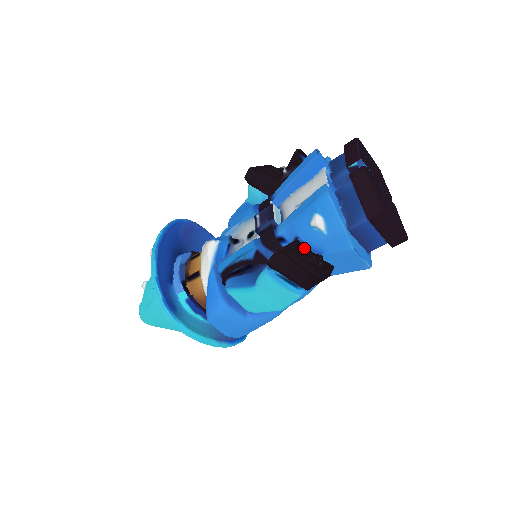
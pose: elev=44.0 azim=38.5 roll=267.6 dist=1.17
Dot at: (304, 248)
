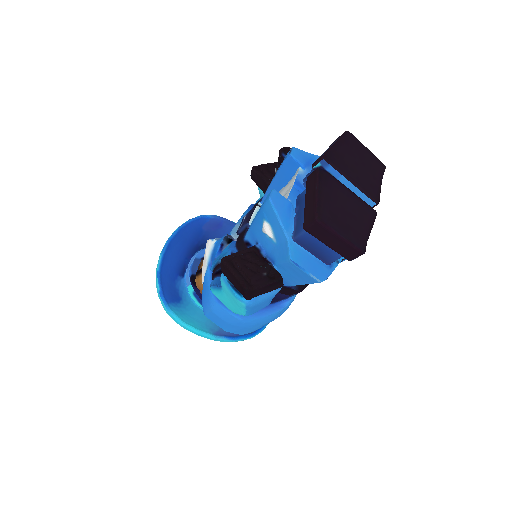
Dot at: (256, 255)
